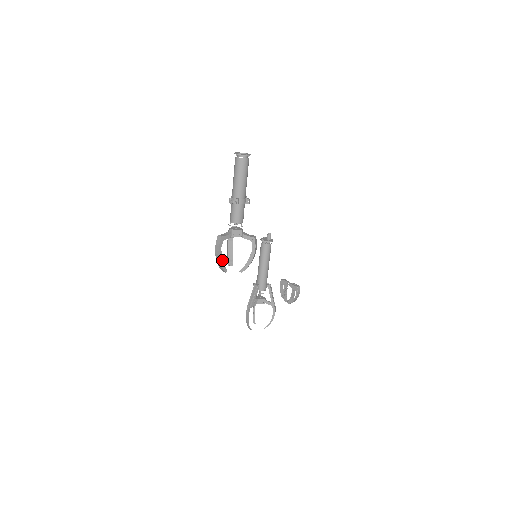
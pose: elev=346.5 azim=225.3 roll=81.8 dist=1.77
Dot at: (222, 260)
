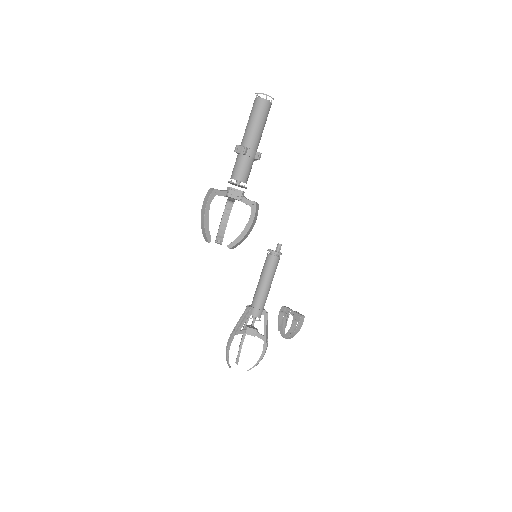
Dot at: (208, 222)
